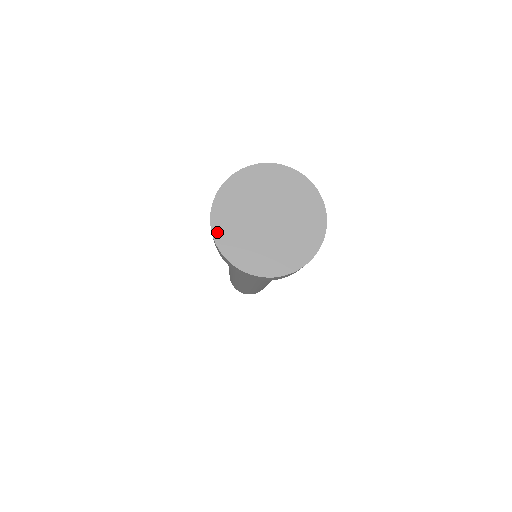
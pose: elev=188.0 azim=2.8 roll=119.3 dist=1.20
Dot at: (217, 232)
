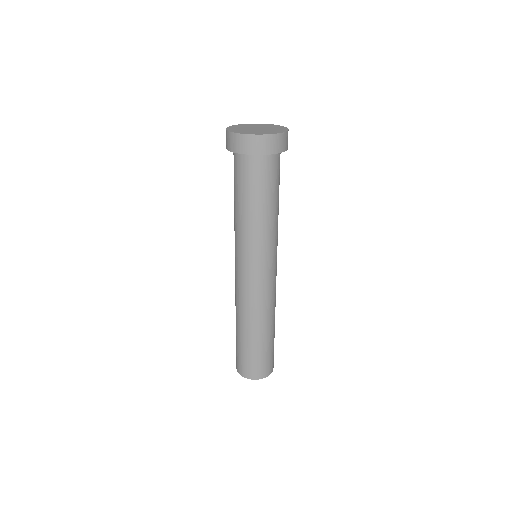
Dot at: (229, 128)
